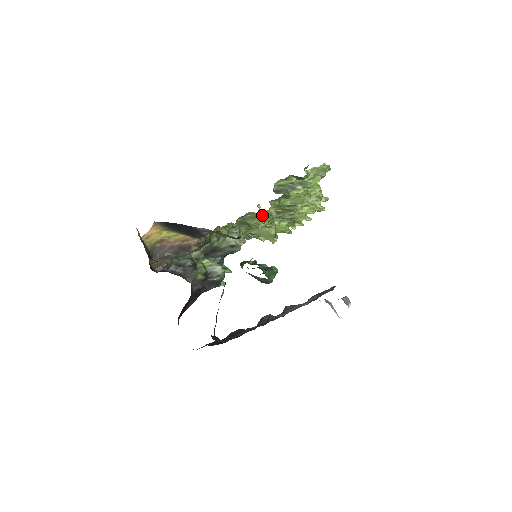
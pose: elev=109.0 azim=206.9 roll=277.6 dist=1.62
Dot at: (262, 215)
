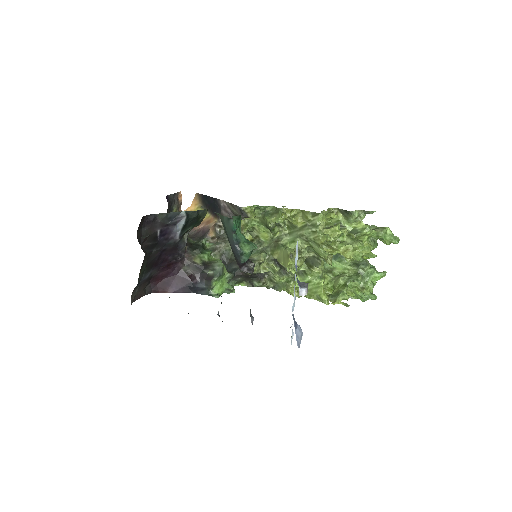
Dot at: (280, 209)
